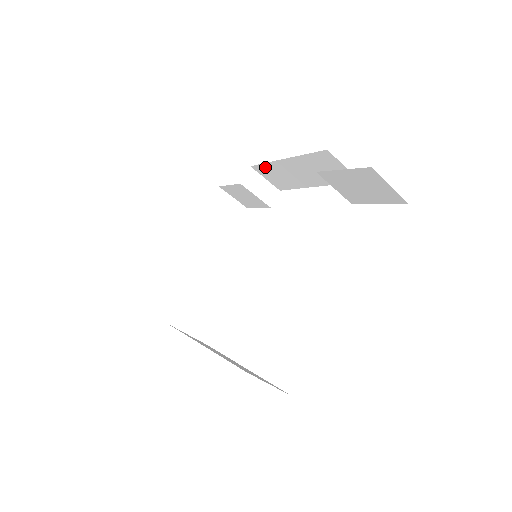
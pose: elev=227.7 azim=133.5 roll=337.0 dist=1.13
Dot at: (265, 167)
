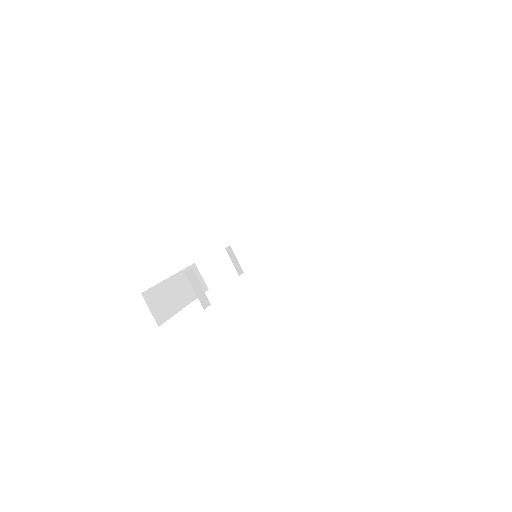
Dot at: (245, 243)
